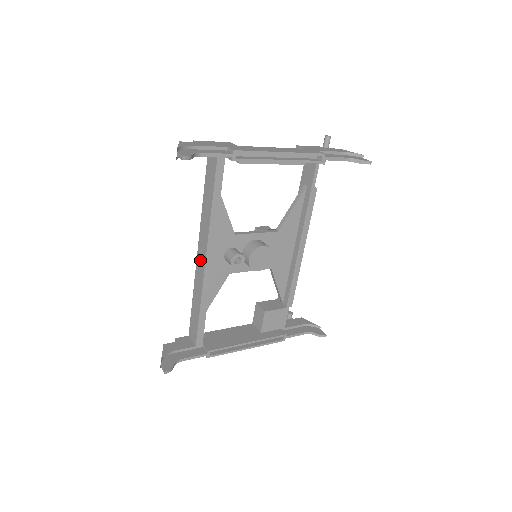
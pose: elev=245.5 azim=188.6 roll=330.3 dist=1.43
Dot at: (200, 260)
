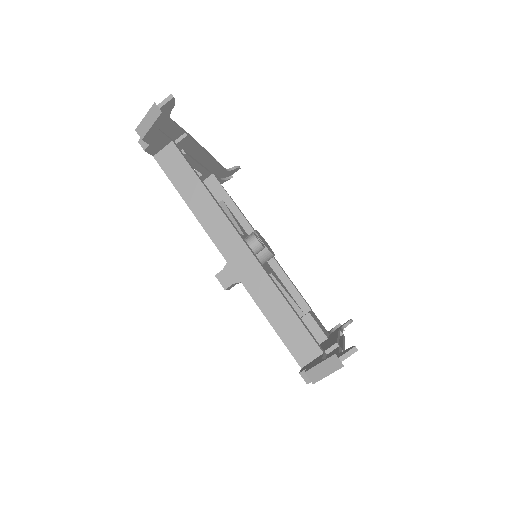
Dot at: (236, 255)
